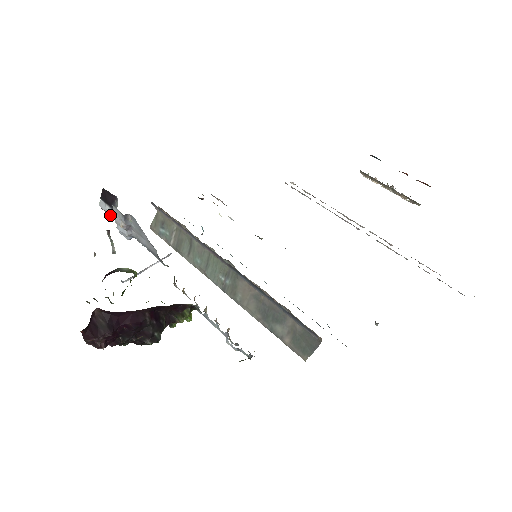
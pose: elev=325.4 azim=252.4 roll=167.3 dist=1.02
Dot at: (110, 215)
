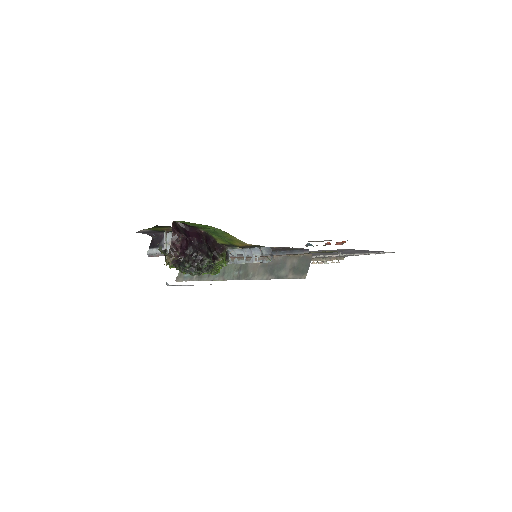
Dot at: (157, 253)
